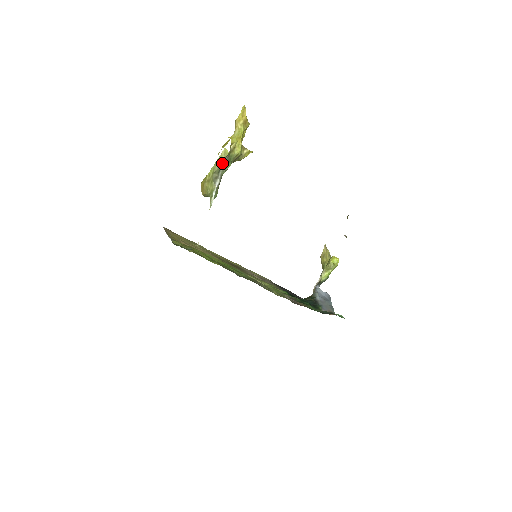
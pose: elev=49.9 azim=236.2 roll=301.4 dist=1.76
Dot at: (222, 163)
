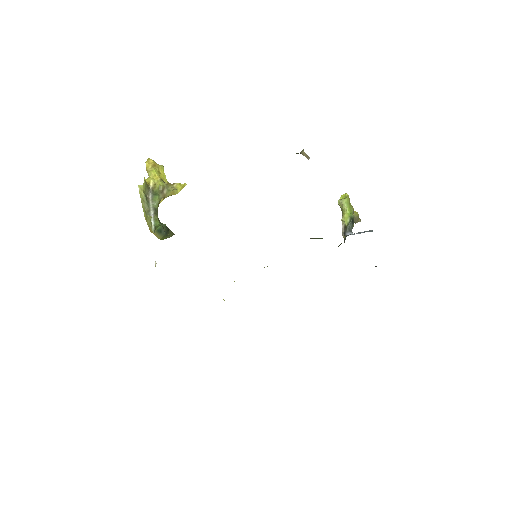
Dot at: (149, 200)
